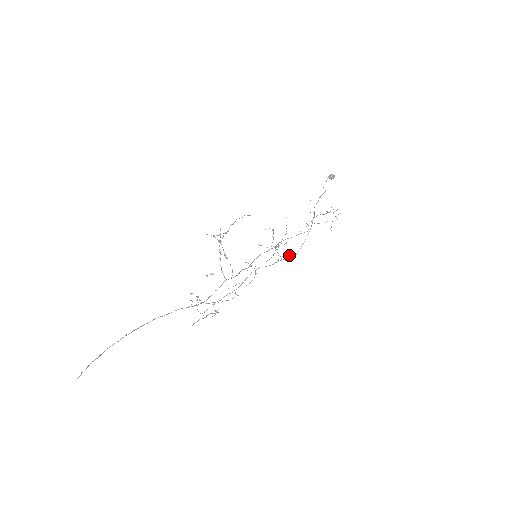
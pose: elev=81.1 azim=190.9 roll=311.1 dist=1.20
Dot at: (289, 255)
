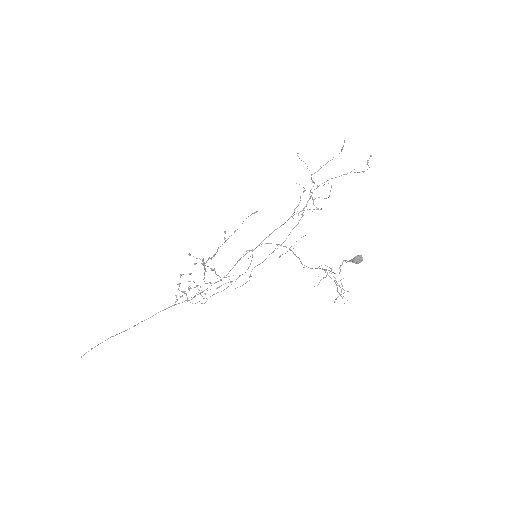
Dot at: occluded
